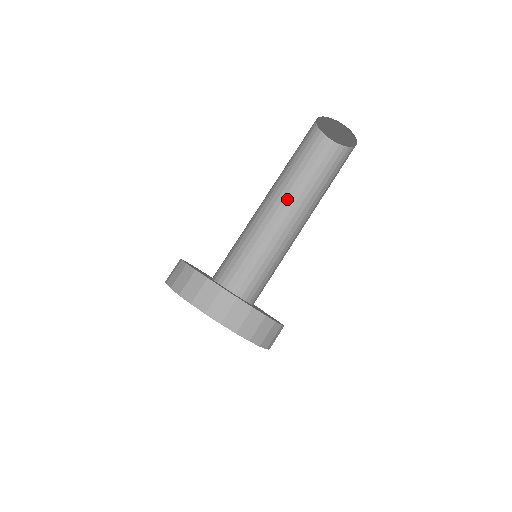
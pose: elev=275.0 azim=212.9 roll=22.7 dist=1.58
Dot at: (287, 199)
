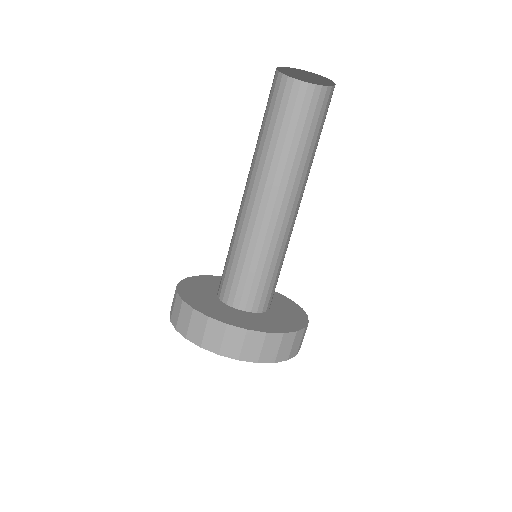
Dot at: (279, 175)
